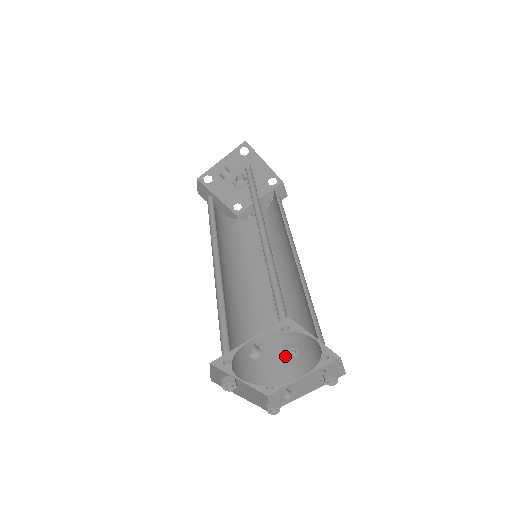
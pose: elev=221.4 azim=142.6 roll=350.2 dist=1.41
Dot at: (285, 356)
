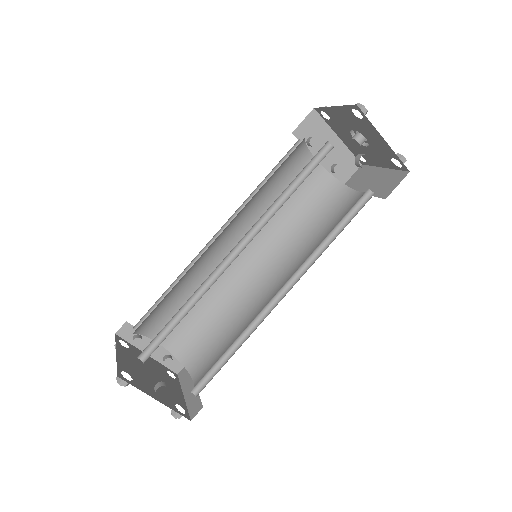
Dot at: (171, 411)
